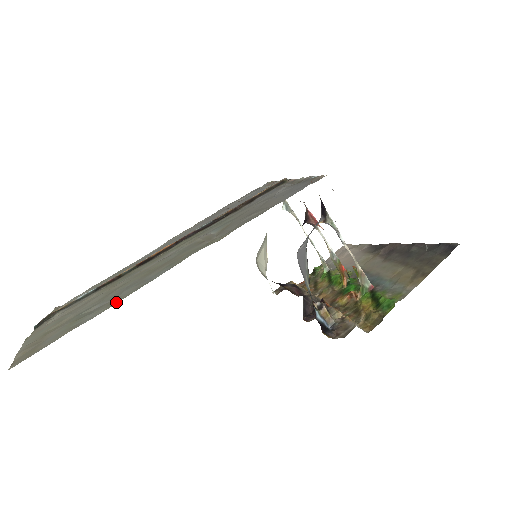
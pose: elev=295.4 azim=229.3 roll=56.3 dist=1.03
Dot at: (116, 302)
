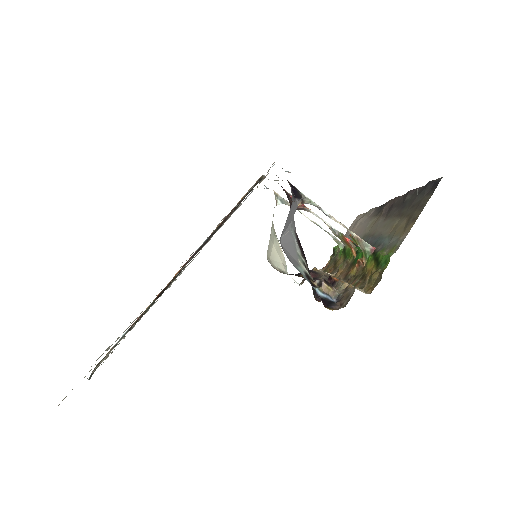
Dot at: occluded
